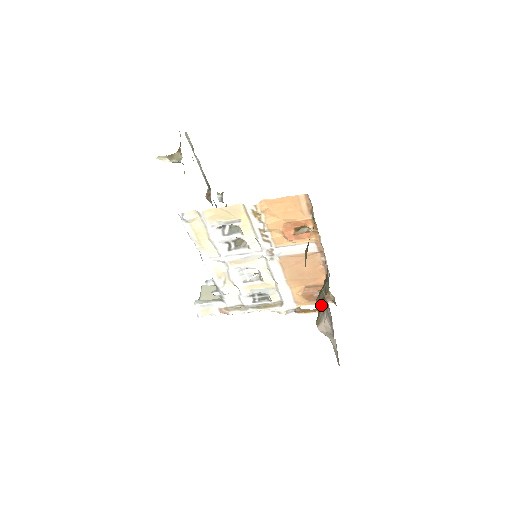
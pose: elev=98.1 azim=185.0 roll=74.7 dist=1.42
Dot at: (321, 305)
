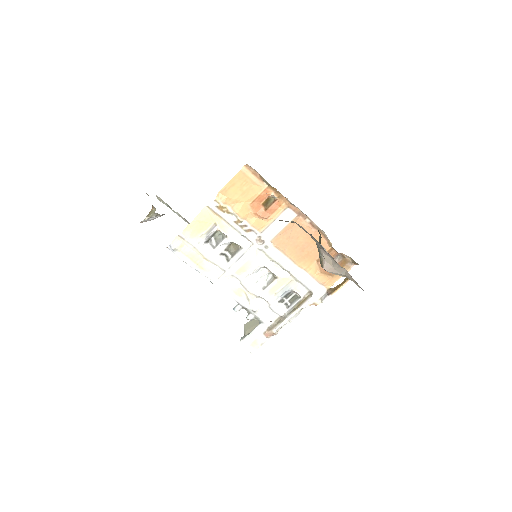
Dot at: occluded
